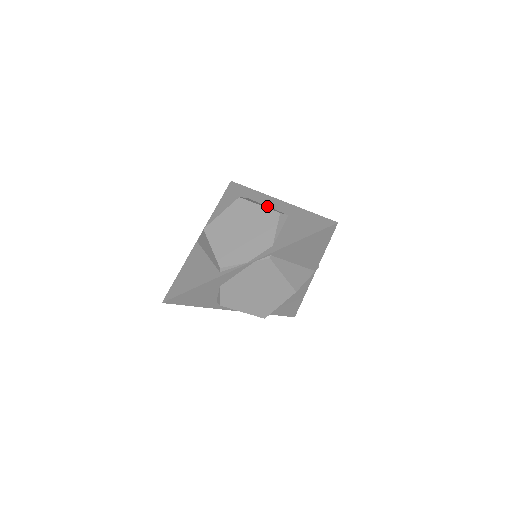
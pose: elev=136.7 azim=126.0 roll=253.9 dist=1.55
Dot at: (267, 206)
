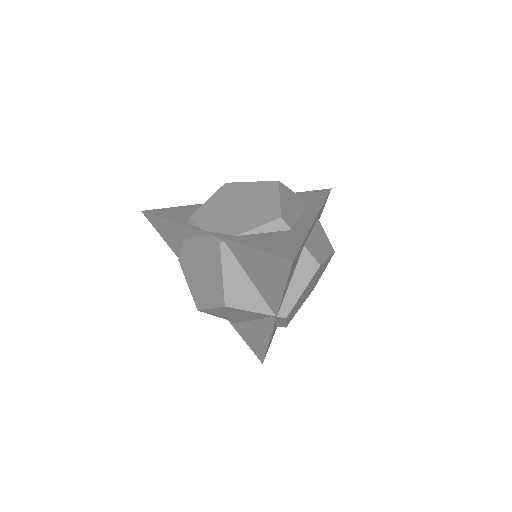
Dot at: (300, 215)
